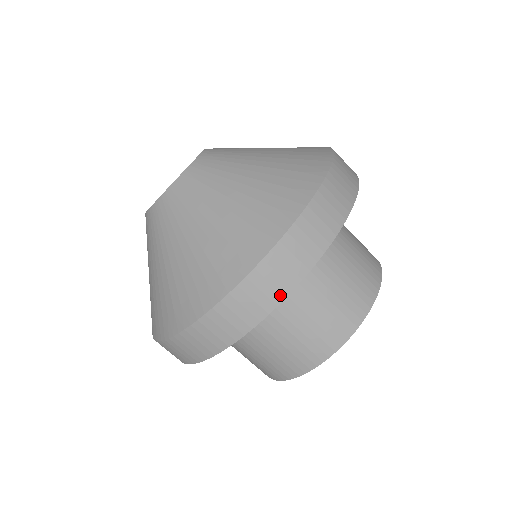
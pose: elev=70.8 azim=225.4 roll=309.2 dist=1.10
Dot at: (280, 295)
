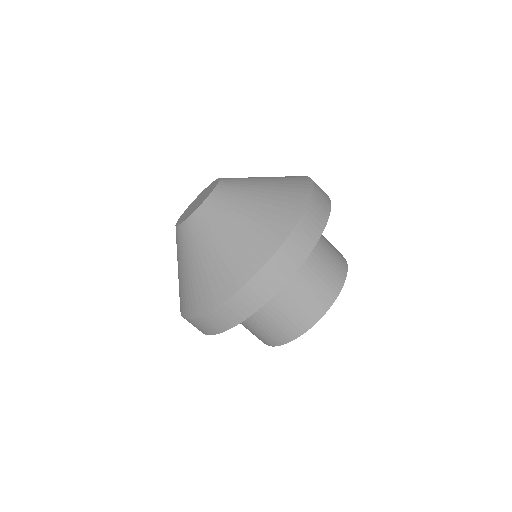
Dot at: (319, 231)
